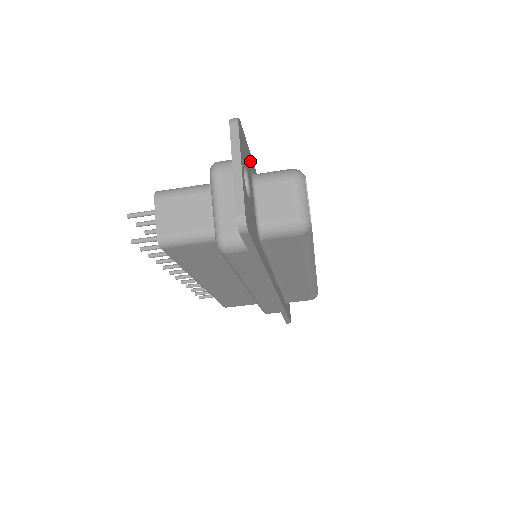
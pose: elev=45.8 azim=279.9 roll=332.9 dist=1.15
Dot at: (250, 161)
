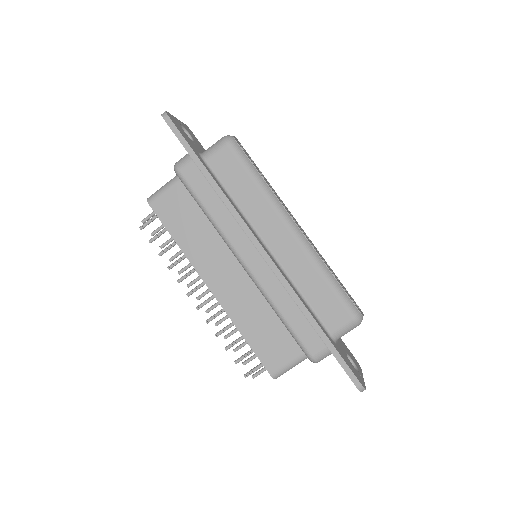
Dot at: occluded
